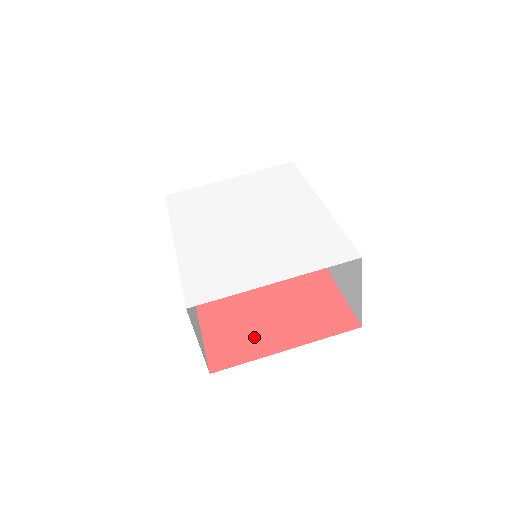
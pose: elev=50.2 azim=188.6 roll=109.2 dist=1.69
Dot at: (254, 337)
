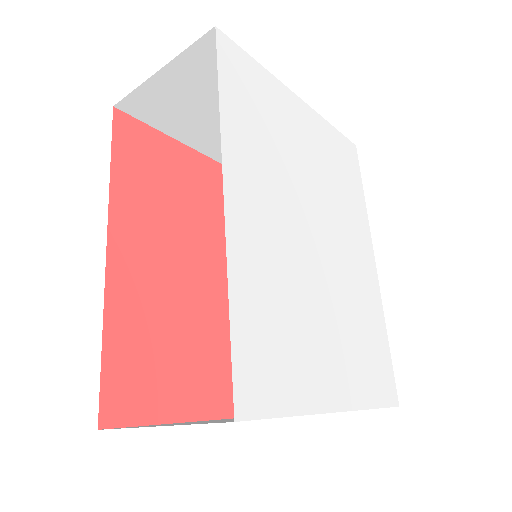
Dot at: (177, 374)
